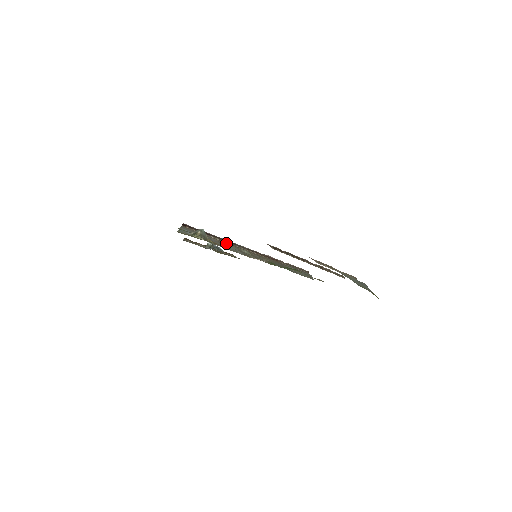
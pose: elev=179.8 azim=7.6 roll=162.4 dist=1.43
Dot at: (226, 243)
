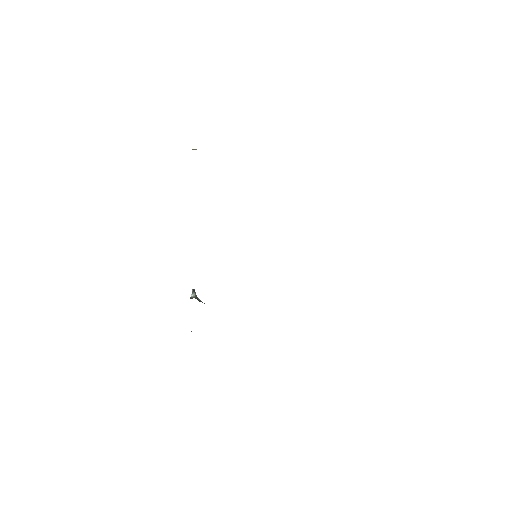
Dot at: occluded
